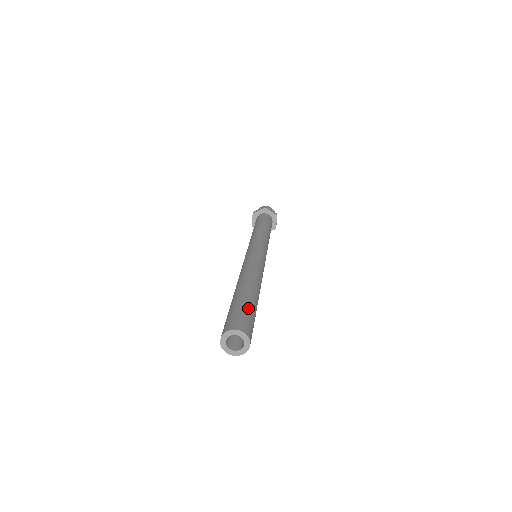
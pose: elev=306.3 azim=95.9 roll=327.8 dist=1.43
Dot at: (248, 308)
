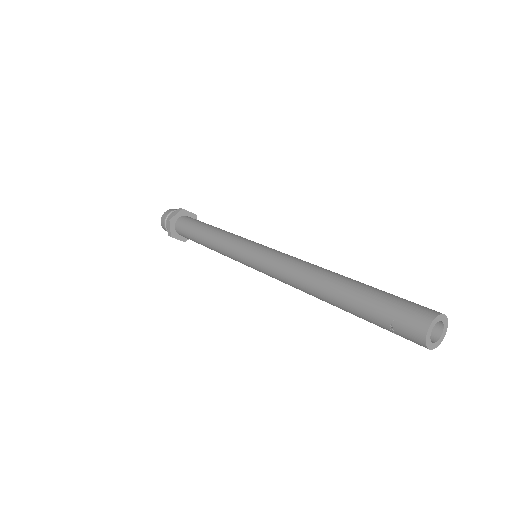
Dot at: (392, 294)
